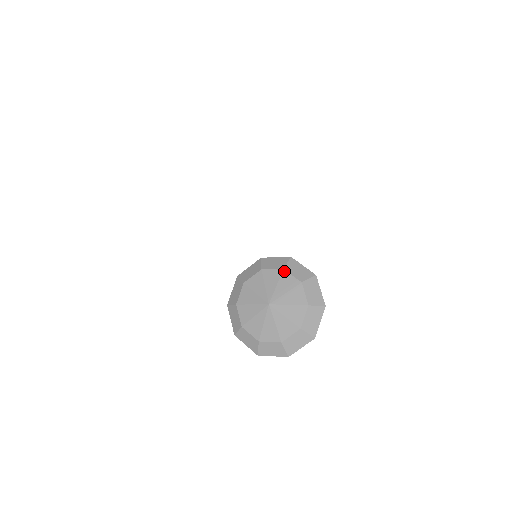
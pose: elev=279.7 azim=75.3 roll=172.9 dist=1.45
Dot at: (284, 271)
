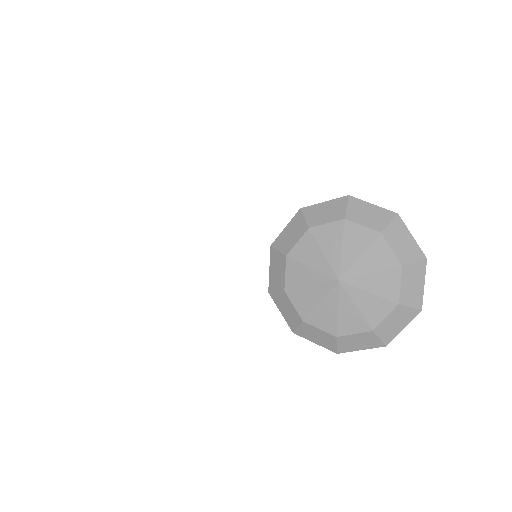
Dot at: (312, 230)
